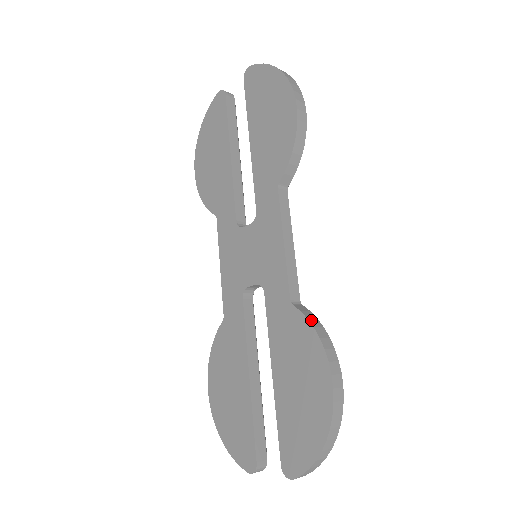
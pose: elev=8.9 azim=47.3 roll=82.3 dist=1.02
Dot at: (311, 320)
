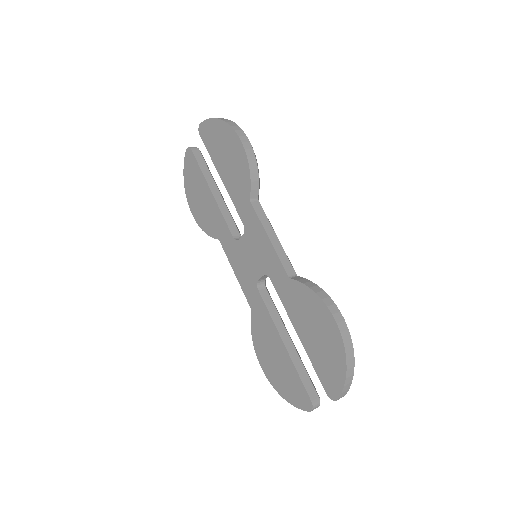
Dot at: (306, 284)
